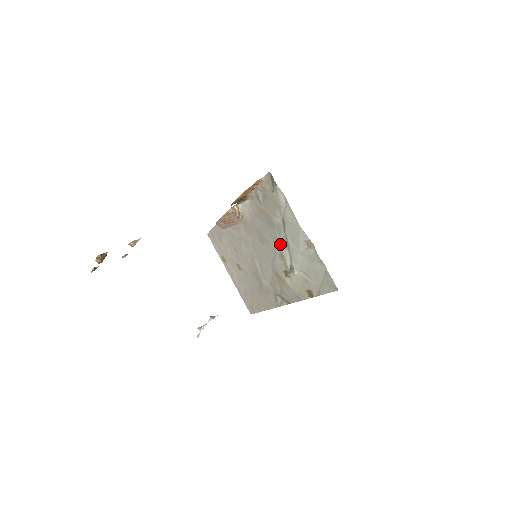
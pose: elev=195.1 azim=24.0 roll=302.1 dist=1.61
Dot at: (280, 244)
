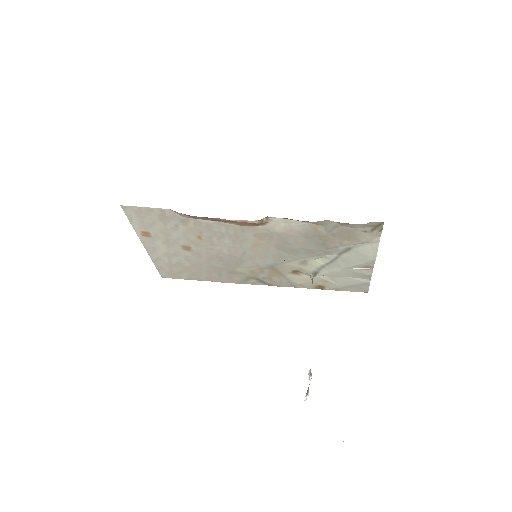
Dot at: (317, 258)
